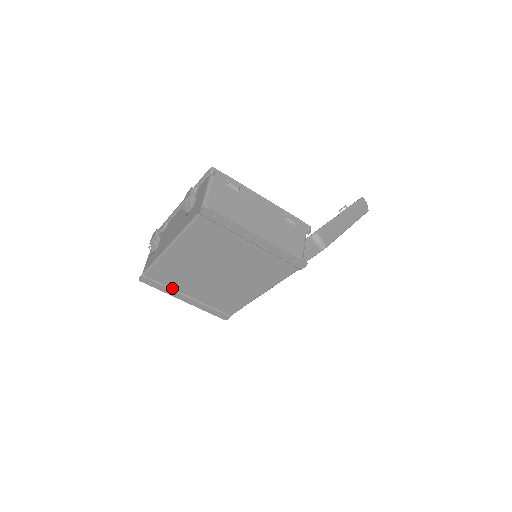
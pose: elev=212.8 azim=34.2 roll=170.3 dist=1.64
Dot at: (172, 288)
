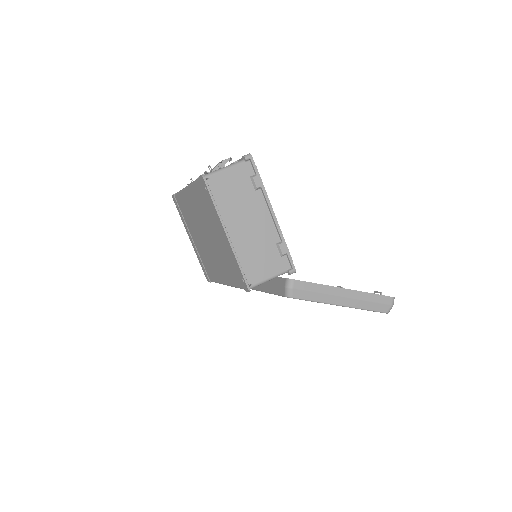
Dot at: (186, 222)
